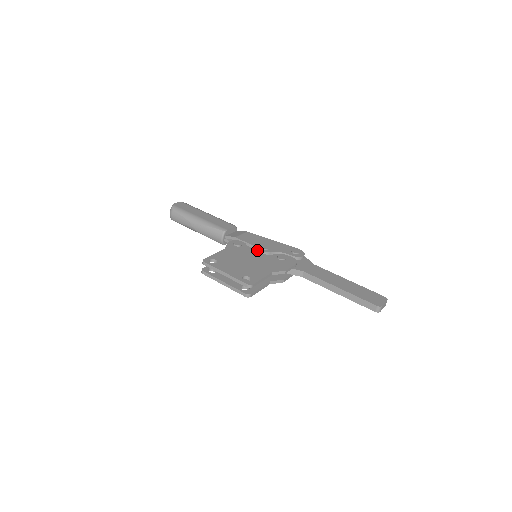
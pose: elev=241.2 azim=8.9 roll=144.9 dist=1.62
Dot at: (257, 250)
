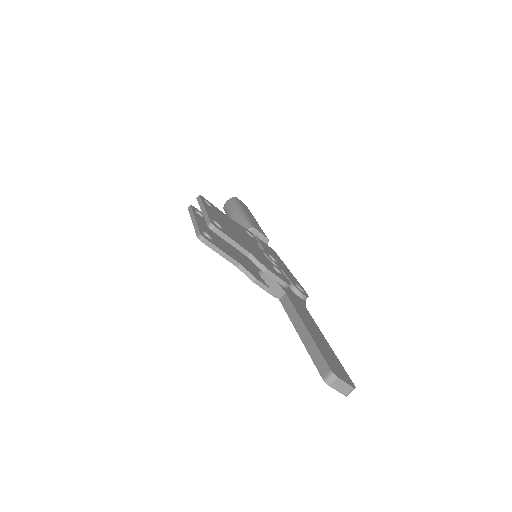
Dot at: (262, 251)
